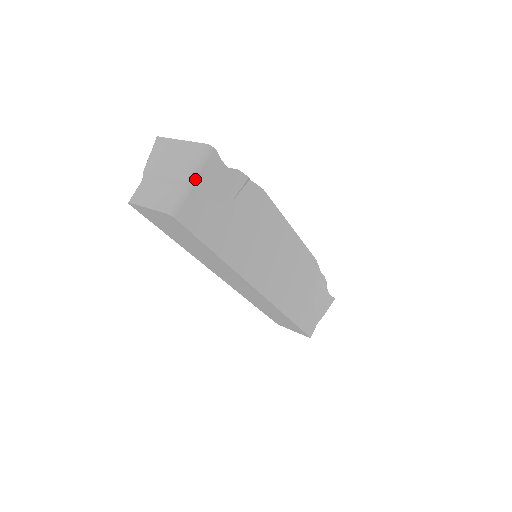
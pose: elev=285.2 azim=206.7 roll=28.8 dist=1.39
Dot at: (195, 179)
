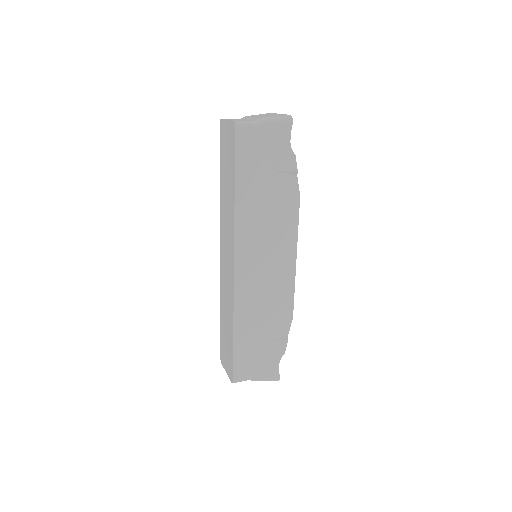
Dot at: (267, 122)
